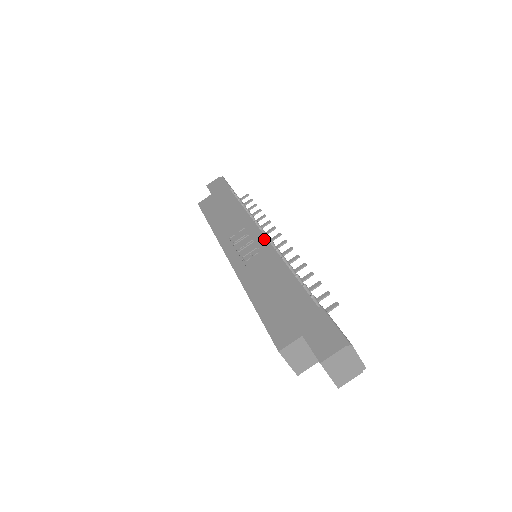
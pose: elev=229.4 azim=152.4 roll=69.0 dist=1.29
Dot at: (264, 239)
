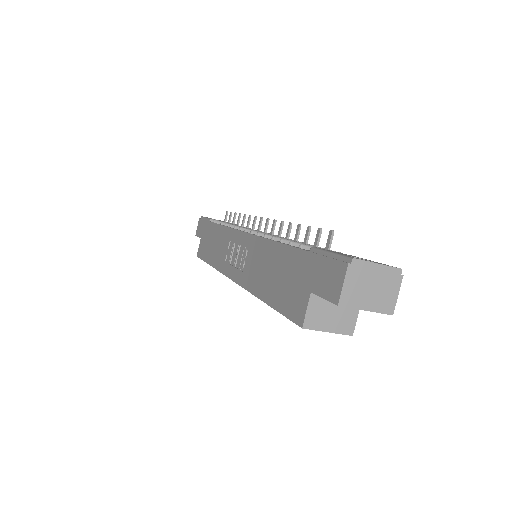
Dot at: (245, 235)
